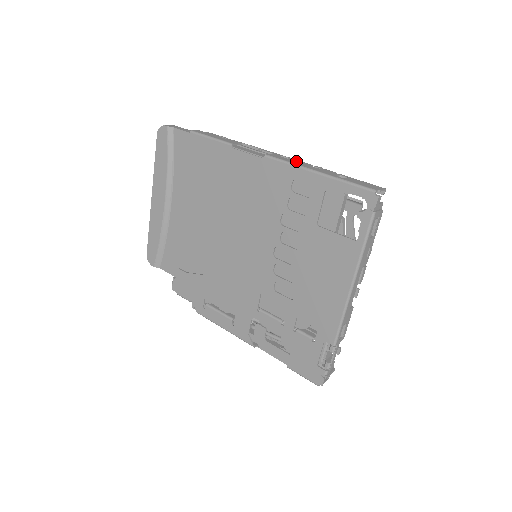
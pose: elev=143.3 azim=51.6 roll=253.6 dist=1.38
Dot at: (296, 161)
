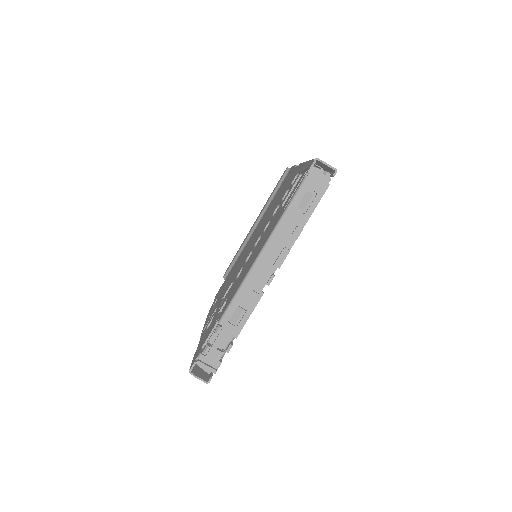
Dot at: occluded
